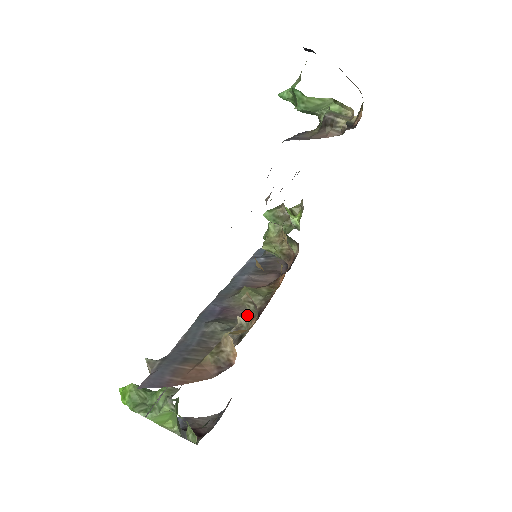
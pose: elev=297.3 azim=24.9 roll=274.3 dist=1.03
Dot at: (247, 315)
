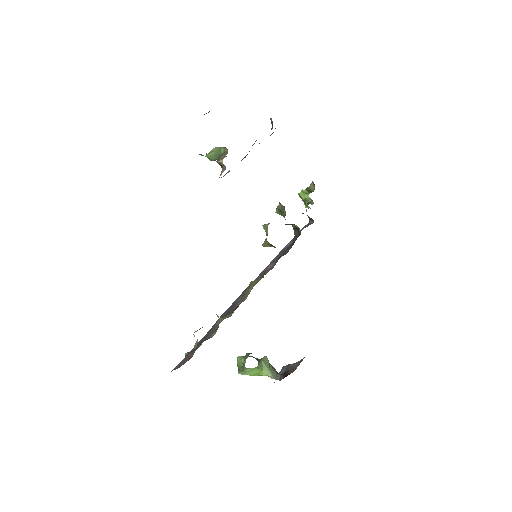
Dot at: (237, 306)
